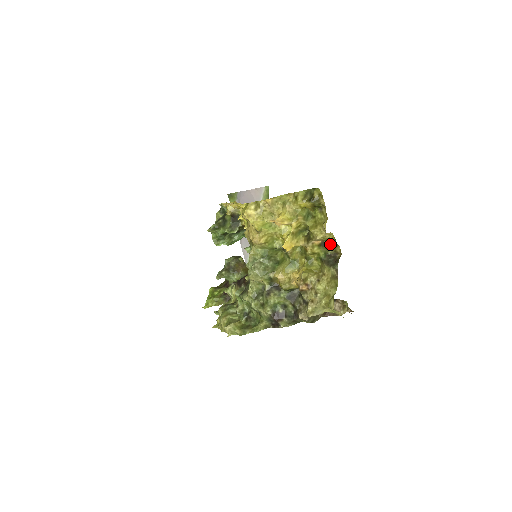
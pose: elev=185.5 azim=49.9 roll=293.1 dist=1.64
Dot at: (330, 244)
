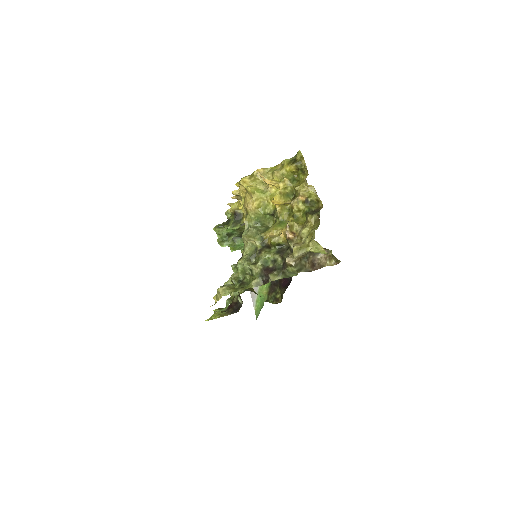
Dot at: (313, 202)
